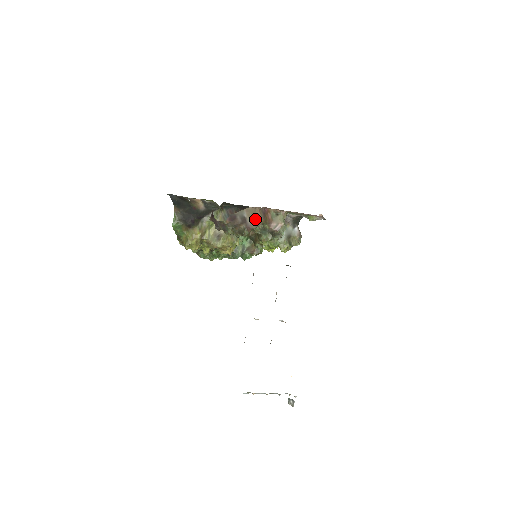
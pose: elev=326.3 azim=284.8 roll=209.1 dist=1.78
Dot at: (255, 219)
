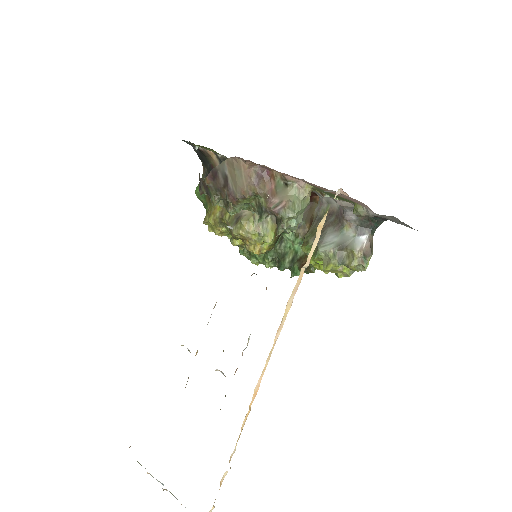
Dot at: (239, 181)
